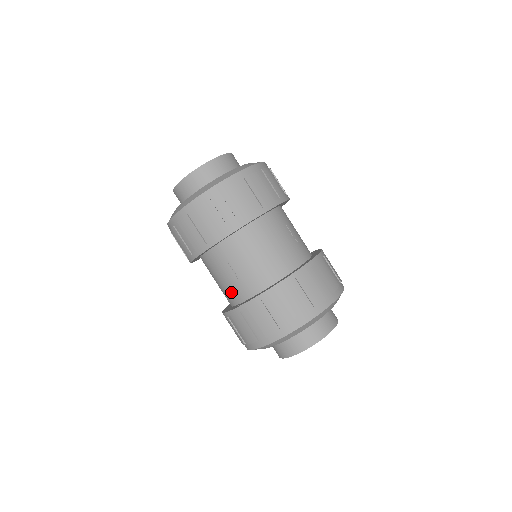
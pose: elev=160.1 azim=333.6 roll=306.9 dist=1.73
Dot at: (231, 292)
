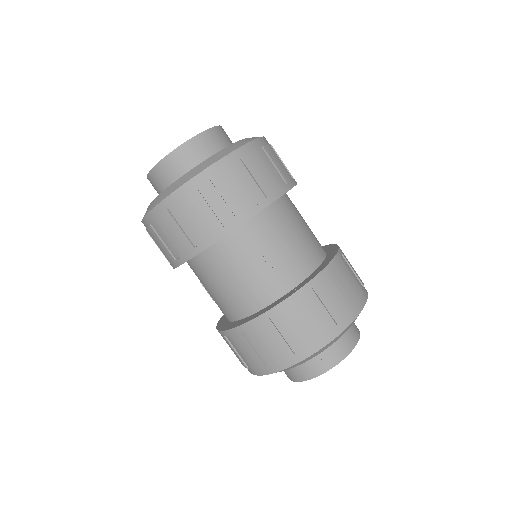
Dot at: occluded
